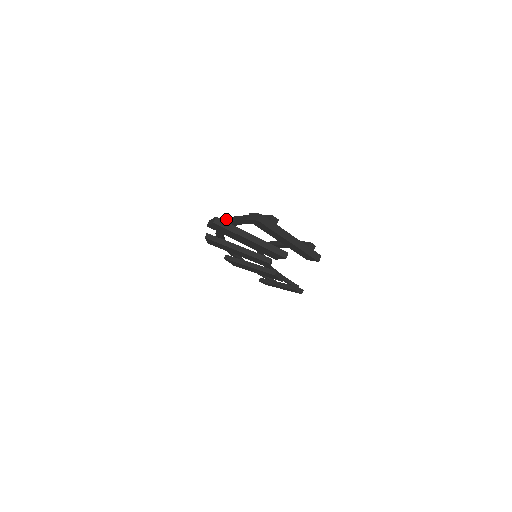
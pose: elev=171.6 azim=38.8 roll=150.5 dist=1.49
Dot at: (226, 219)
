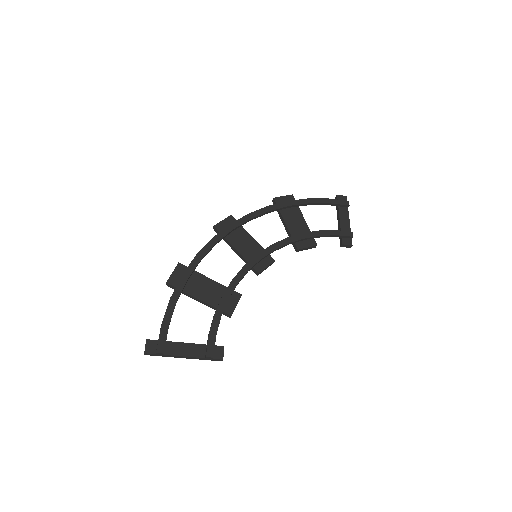
Dot at: (179, 280)
